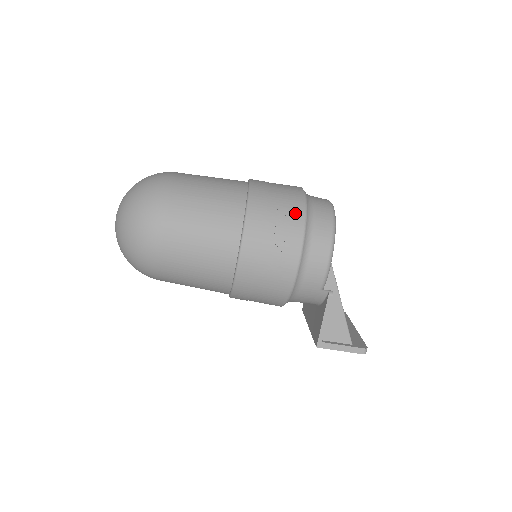
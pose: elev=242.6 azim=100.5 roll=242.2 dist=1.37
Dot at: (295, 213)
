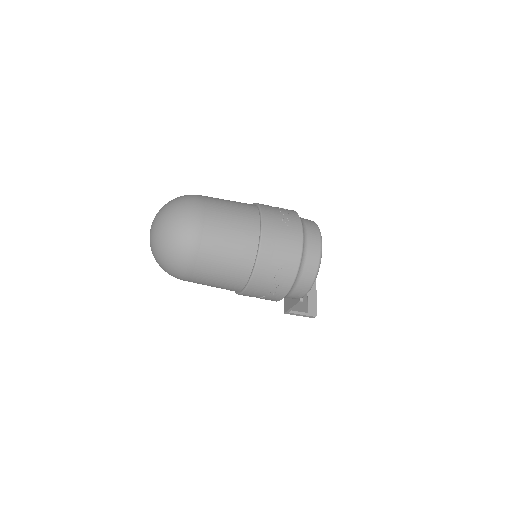
Dot at: (289, 274)
